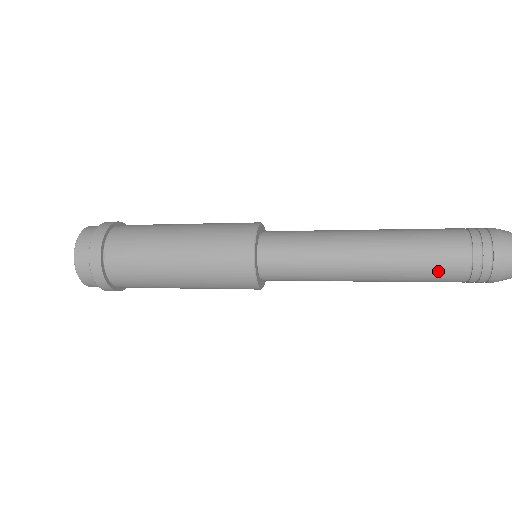
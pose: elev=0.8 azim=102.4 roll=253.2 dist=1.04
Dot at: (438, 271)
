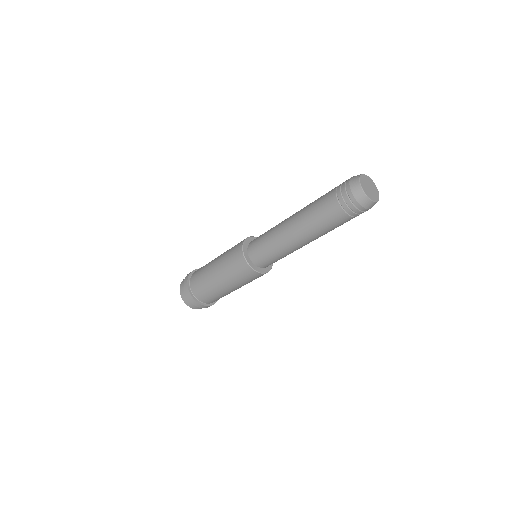
Dot at: (332, 222)
